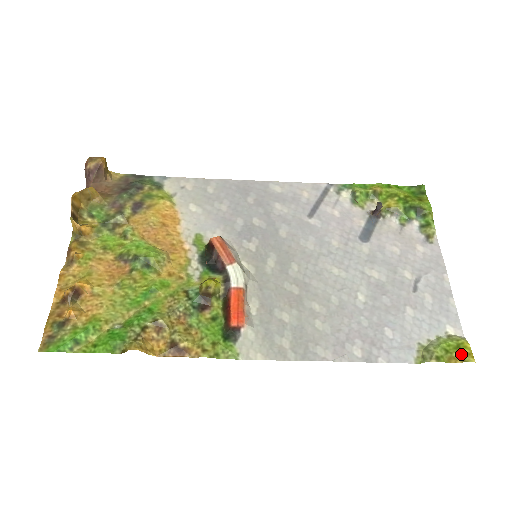
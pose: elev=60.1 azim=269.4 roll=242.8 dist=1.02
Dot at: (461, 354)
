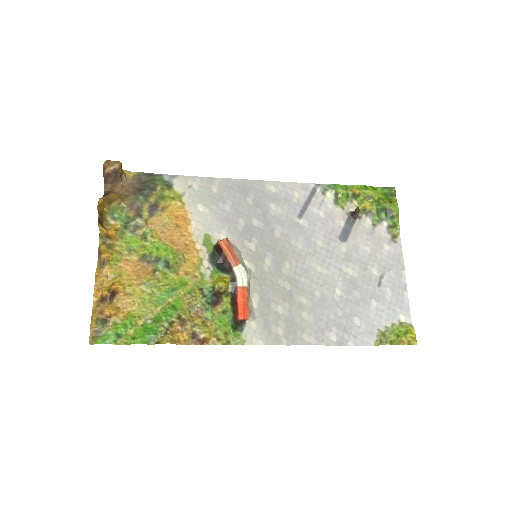
Dot at: (408, 338)
